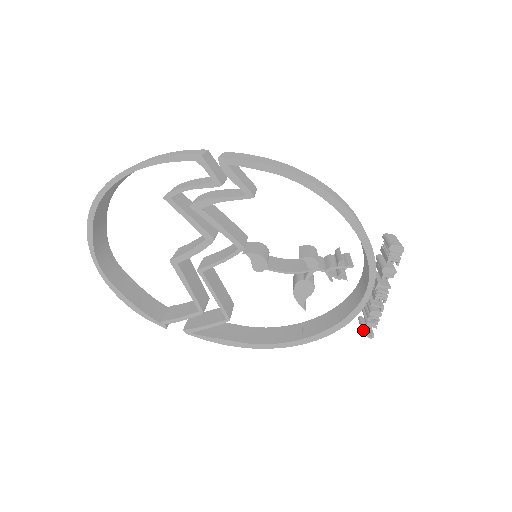
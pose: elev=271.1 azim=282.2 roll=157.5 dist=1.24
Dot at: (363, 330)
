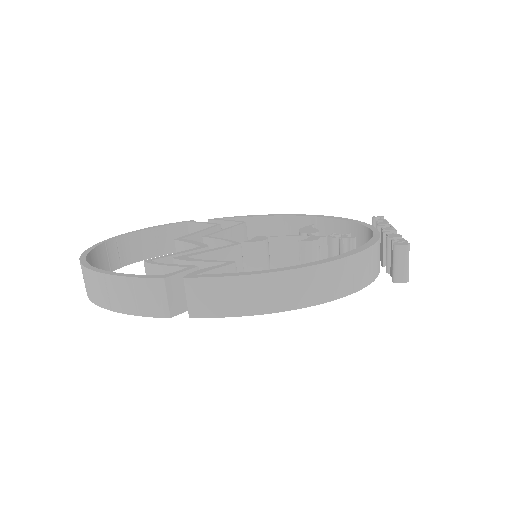
Dot at: occluded
